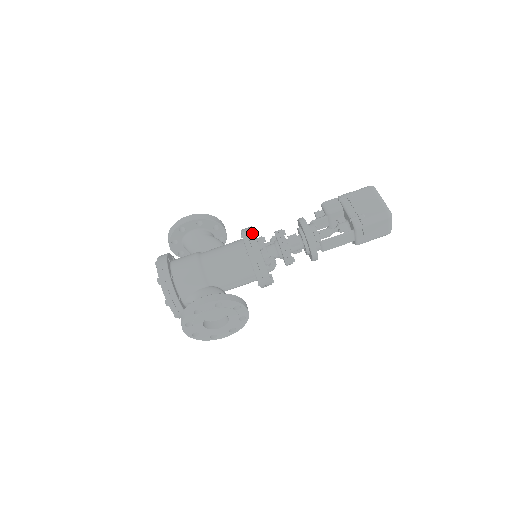
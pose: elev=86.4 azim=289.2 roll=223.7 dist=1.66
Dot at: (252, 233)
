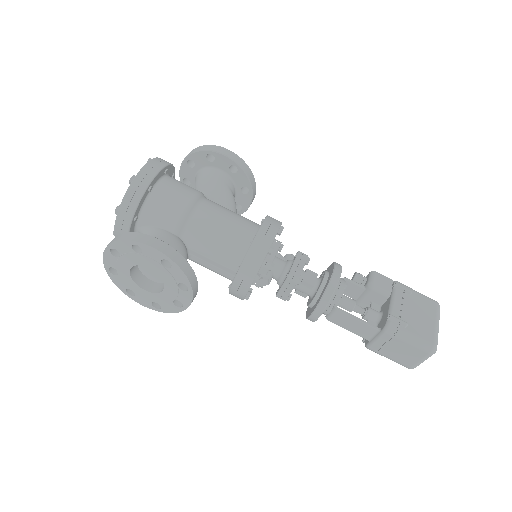
Dot at: (276, 228)
